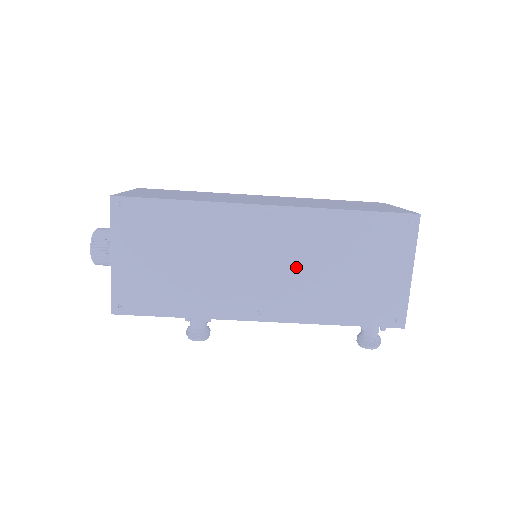
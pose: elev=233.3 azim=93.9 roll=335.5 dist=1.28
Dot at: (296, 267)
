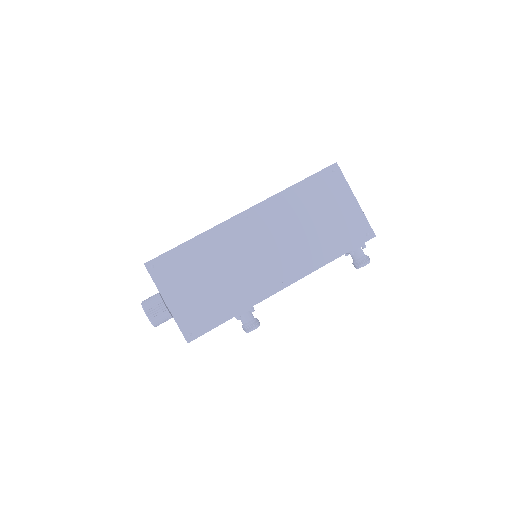
Dot at: (285, 239)
